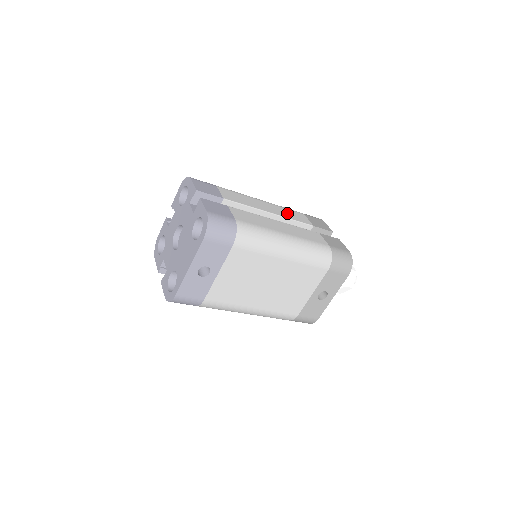
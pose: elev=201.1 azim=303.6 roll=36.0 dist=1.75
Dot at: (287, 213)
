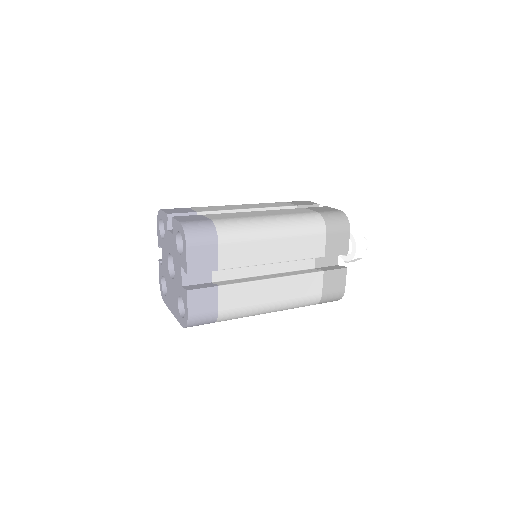
Dot at: (299, 248)
